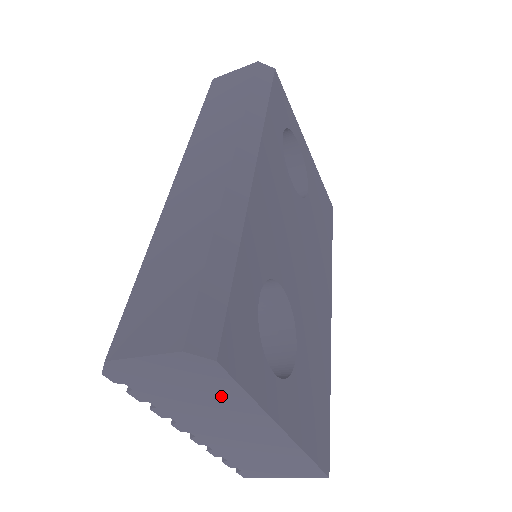
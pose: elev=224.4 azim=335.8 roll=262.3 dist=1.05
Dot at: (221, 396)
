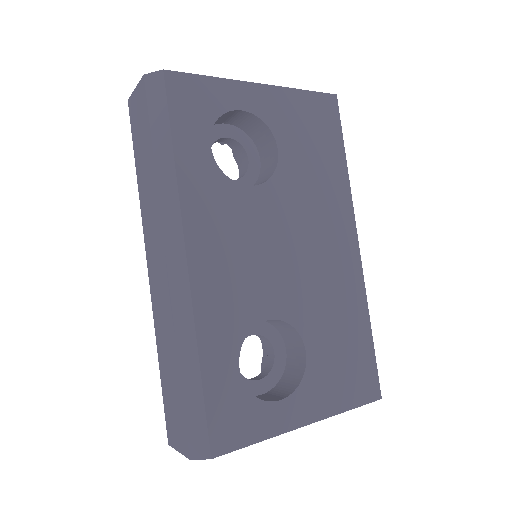
Dot at: occluded
